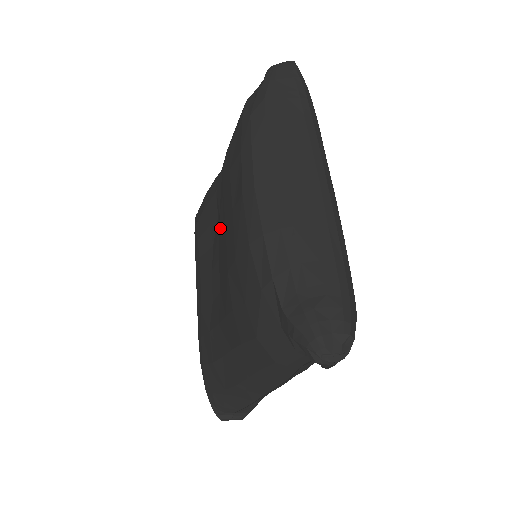
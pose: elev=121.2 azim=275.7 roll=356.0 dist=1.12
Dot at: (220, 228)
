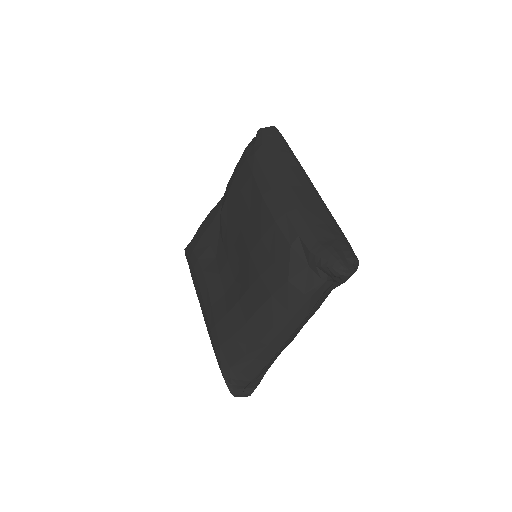
Dot at: (229, 236)
